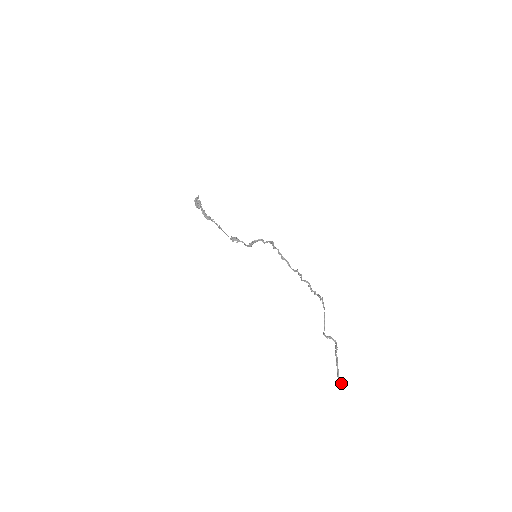
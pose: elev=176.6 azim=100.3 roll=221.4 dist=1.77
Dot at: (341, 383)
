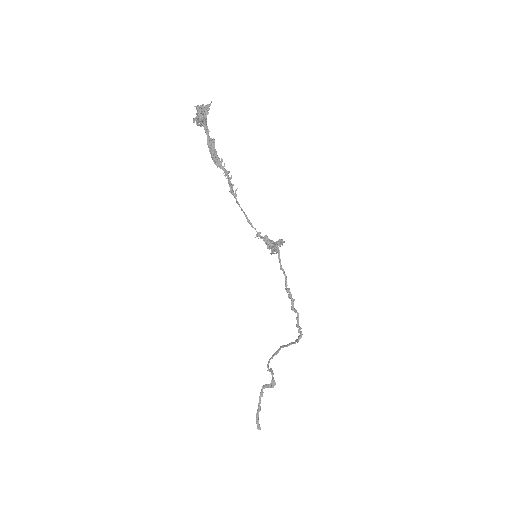
Dot at: occluded
